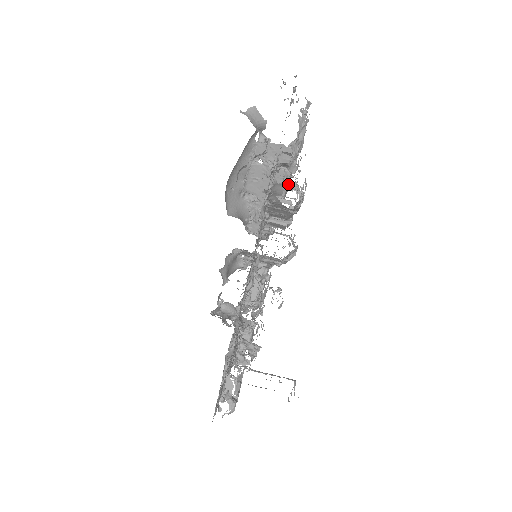
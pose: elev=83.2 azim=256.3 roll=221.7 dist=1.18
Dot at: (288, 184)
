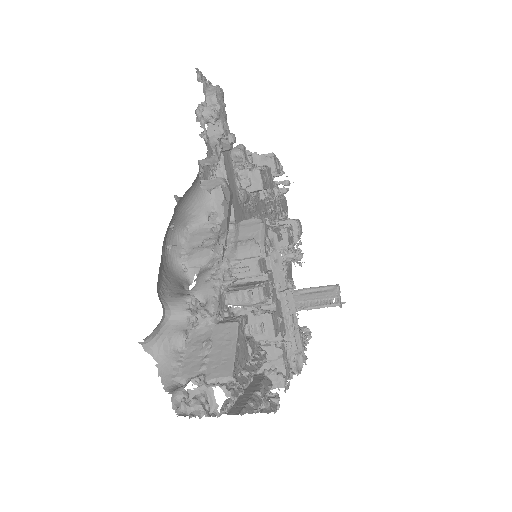
Dot at: (228, 214)
